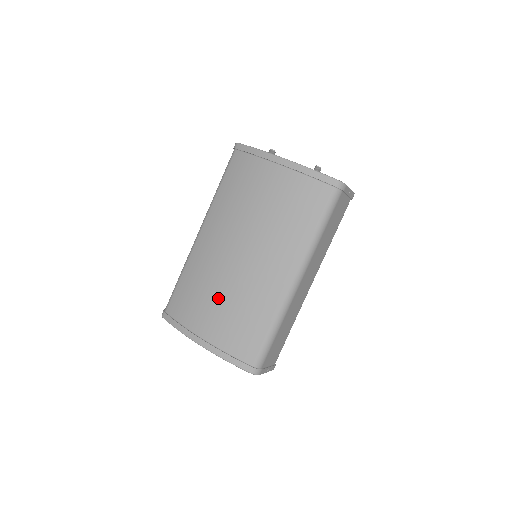
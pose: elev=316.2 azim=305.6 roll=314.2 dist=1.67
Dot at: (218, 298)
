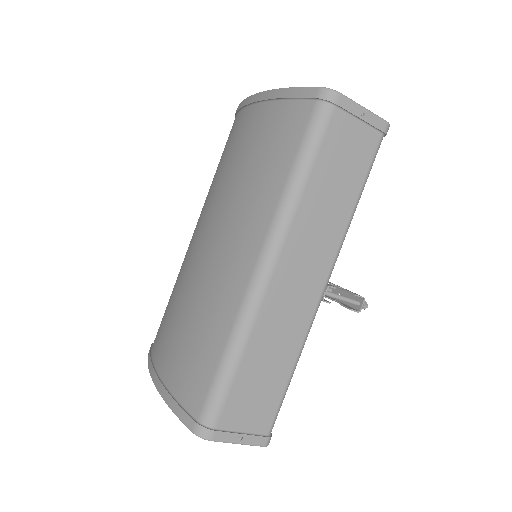
Dot at: (180, 311)
